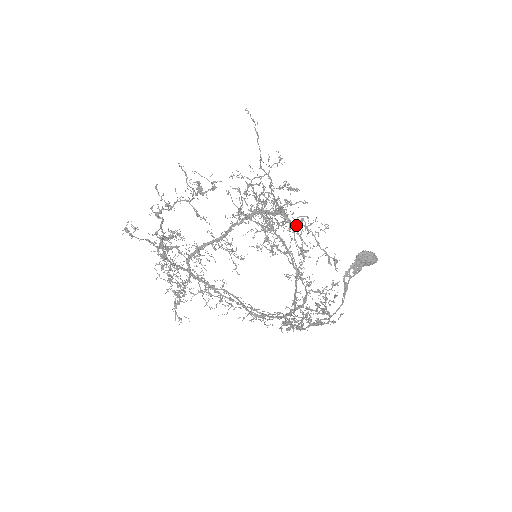
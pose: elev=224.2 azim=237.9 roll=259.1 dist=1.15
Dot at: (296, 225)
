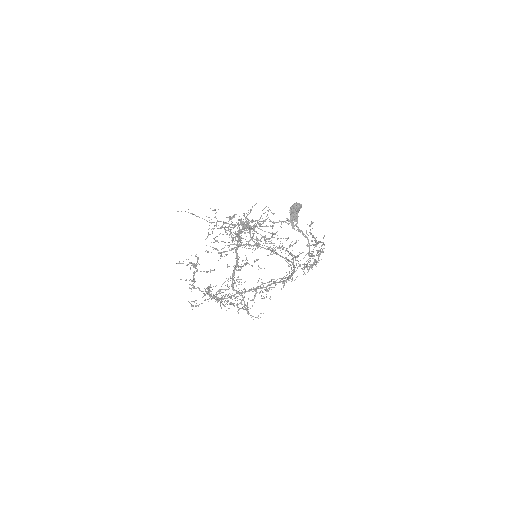
Dot at: (256, 225)
